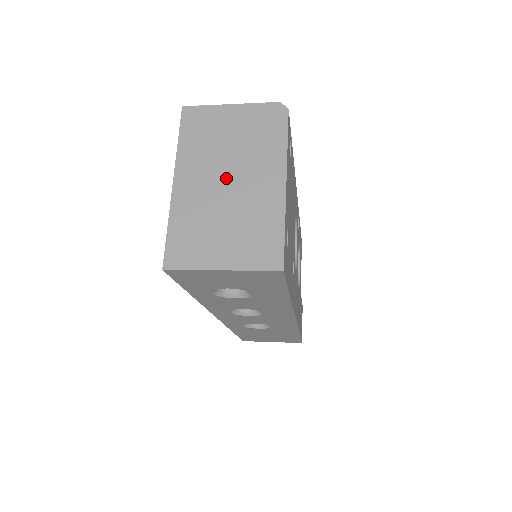
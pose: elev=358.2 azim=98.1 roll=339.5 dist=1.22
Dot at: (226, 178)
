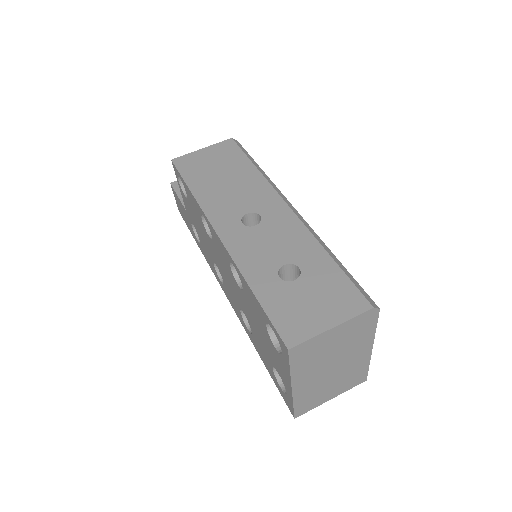
Dot at: (331, 367)
